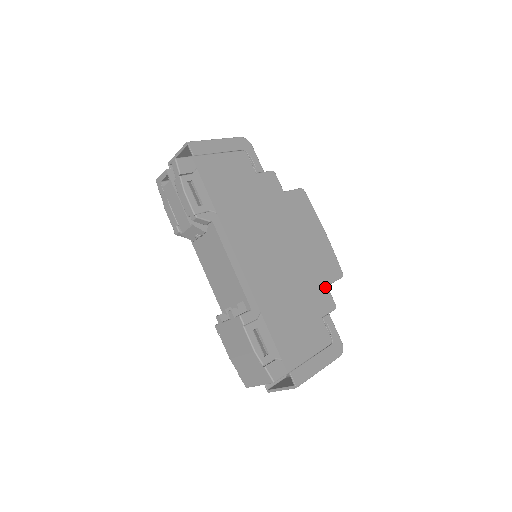
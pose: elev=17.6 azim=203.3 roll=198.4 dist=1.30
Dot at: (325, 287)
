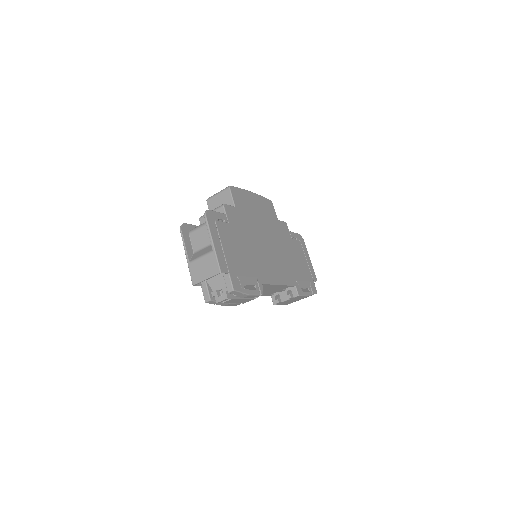
Dot at: (279, 222)
